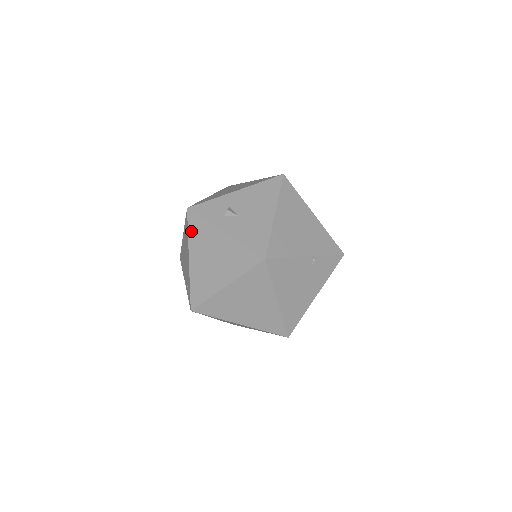
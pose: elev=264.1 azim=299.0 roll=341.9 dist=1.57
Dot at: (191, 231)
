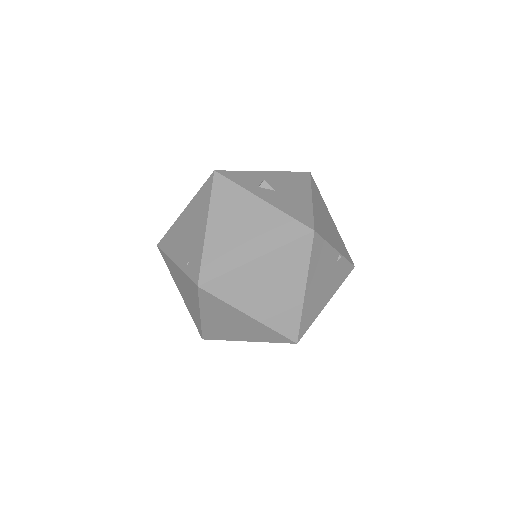
Dot at: (216, 195)
